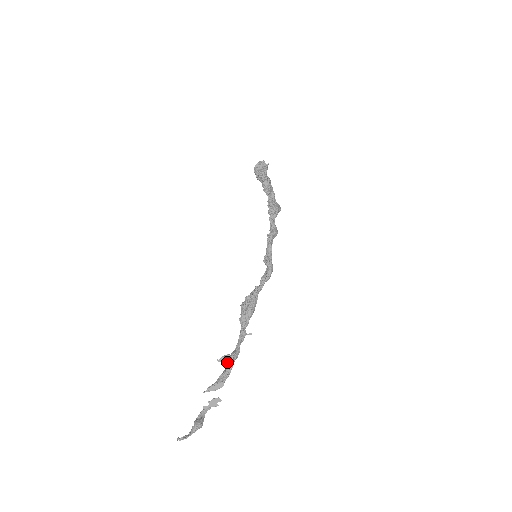
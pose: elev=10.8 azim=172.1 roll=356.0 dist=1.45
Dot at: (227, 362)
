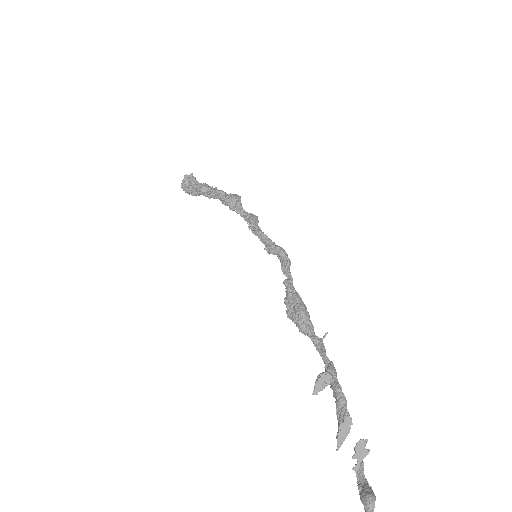
Dot at: (326, 385)
